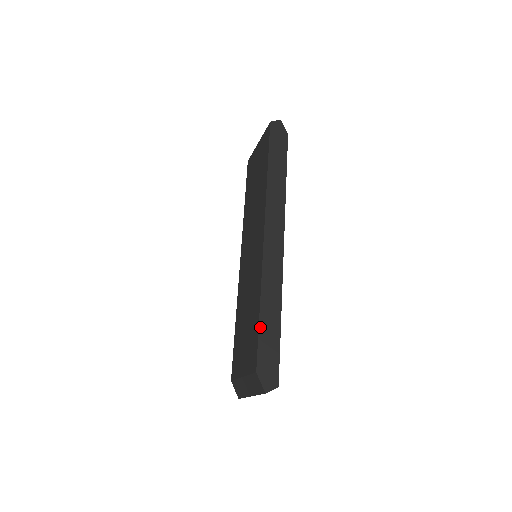
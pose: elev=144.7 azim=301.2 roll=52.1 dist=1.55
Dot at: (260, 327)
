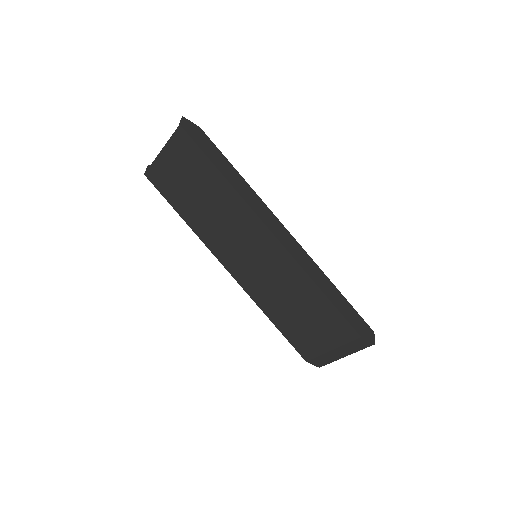
Dot at: (335, 306)
